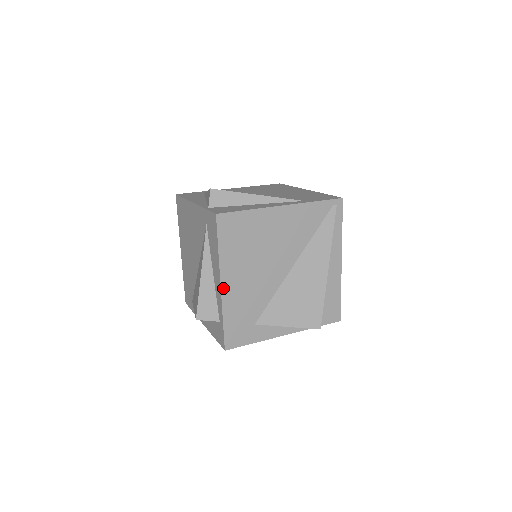
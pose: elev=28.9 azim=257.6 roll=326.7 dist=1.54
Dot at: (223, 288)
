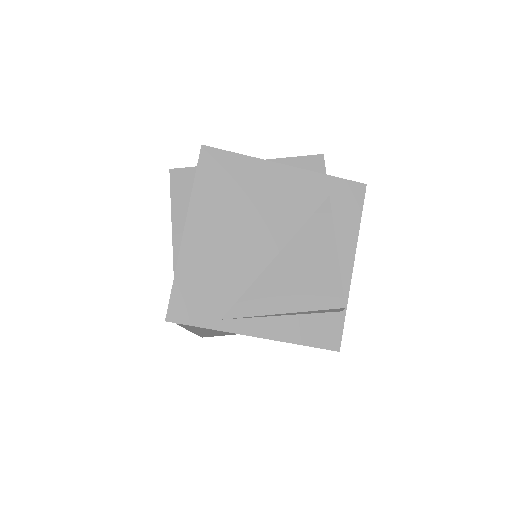
Dot at: occluded
